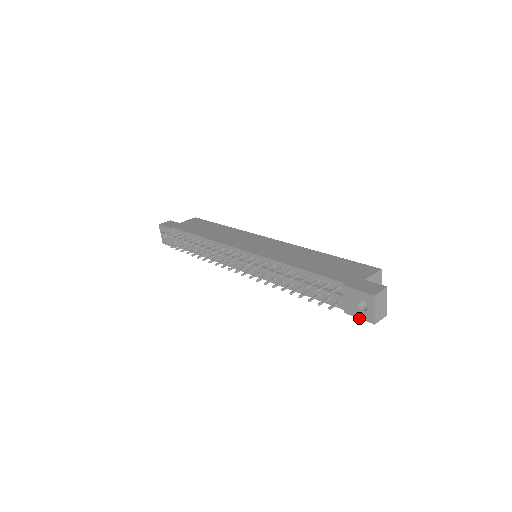
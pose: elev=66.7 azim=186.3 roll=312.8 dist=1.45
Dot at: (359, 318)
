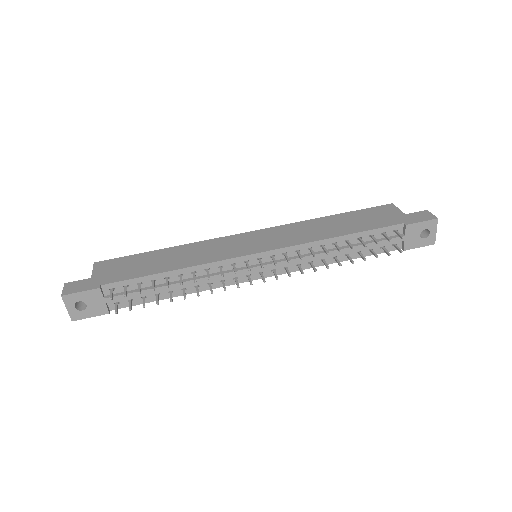
Dot at: occluded
